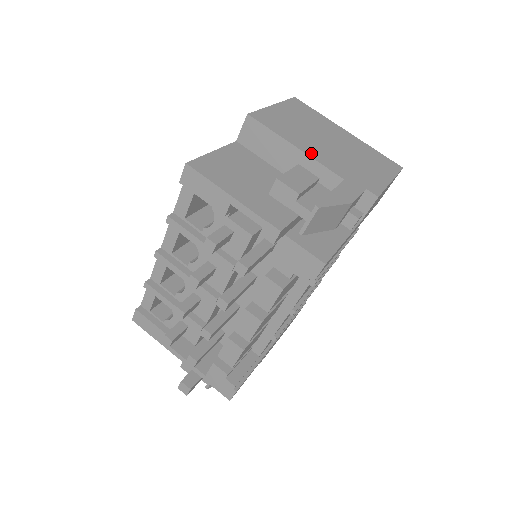
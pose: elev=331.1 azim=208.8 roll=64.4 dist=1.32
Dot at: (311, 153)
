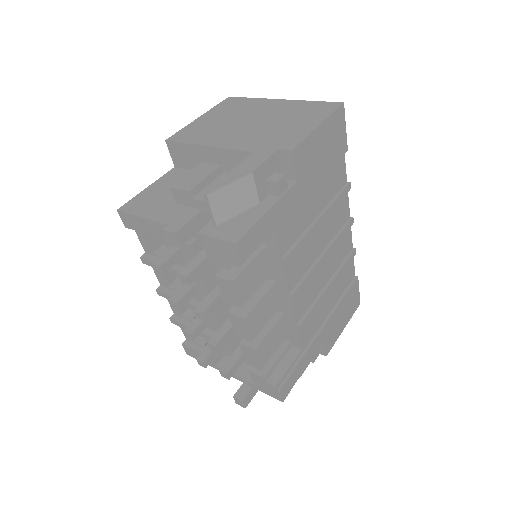
Dot at: (222, 144)
